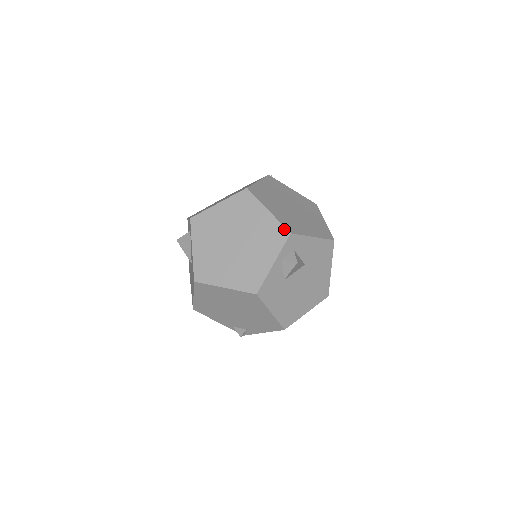
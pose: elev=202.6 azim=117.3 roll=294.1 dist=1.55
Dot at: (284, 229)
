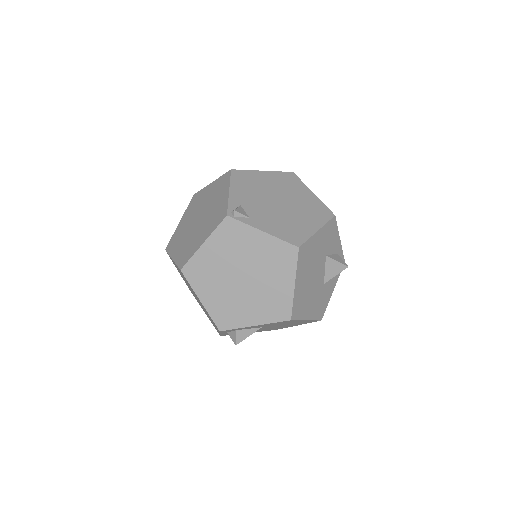
Dot at: (215, 324)
